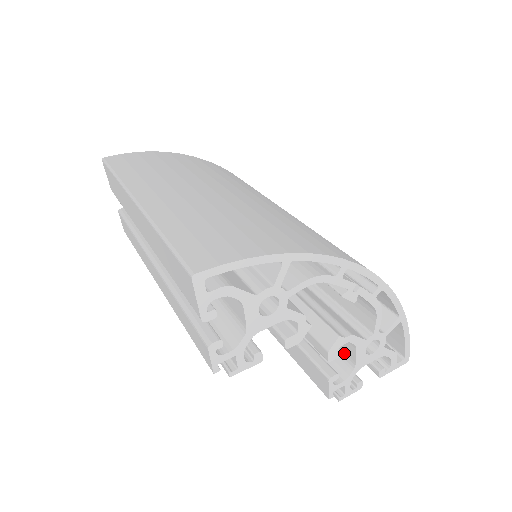
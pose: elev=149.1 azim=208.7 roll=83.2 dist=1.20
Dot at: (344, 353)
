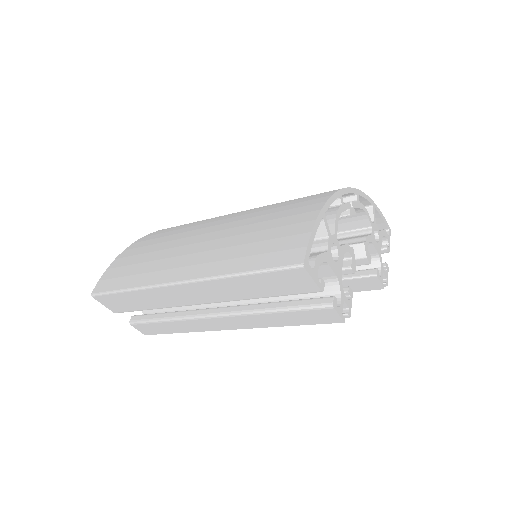
Dot at: occluded
